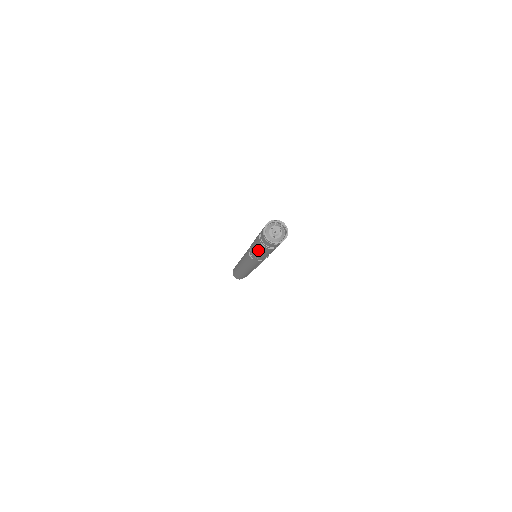
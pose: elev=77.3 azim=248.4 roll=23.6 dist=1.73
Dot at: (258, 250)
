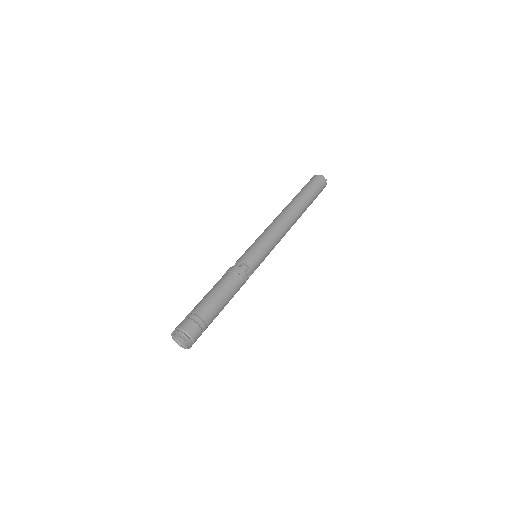
Dot at: occluded
